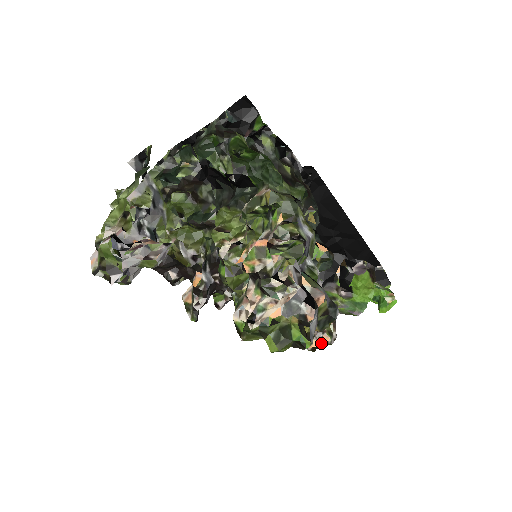
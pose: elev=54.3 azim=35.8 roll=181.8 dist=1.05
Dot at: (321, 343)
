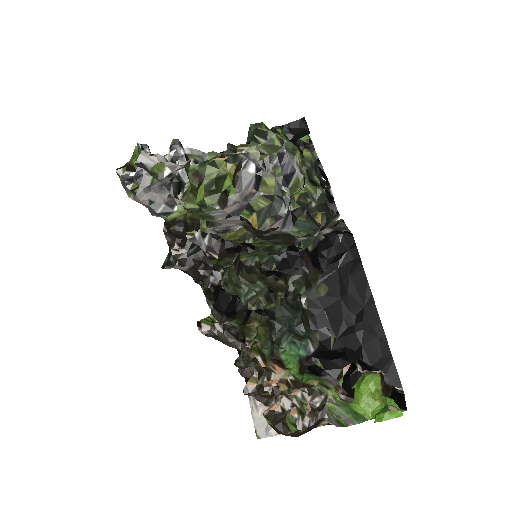
Dot at: (286, 425)
